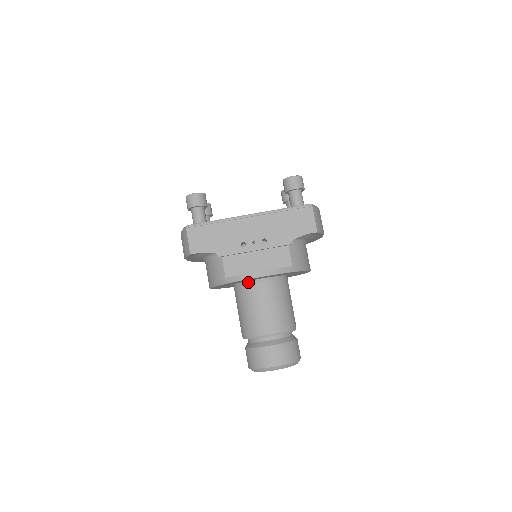
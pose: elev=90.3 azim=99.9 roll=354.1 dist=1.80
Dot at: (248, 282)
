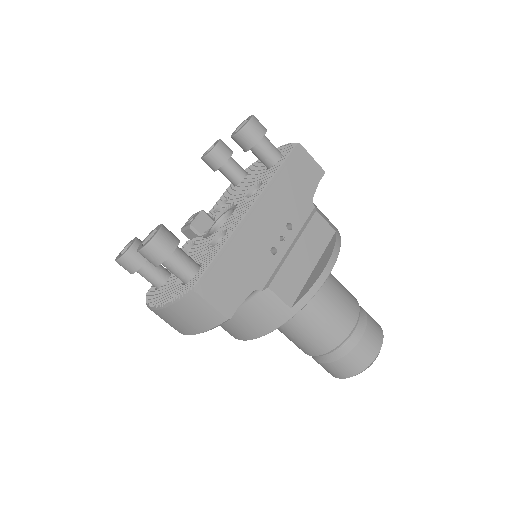
Dot at: occluded
